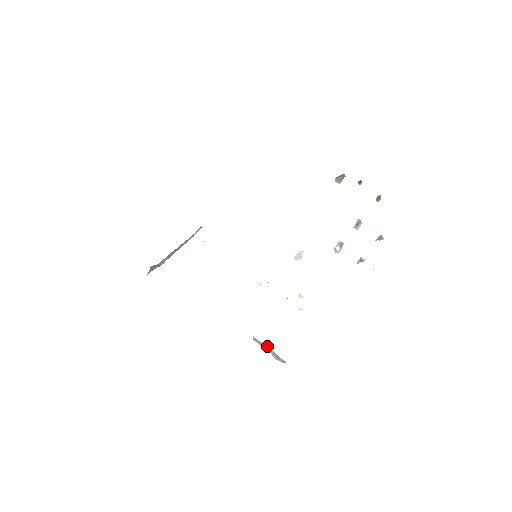
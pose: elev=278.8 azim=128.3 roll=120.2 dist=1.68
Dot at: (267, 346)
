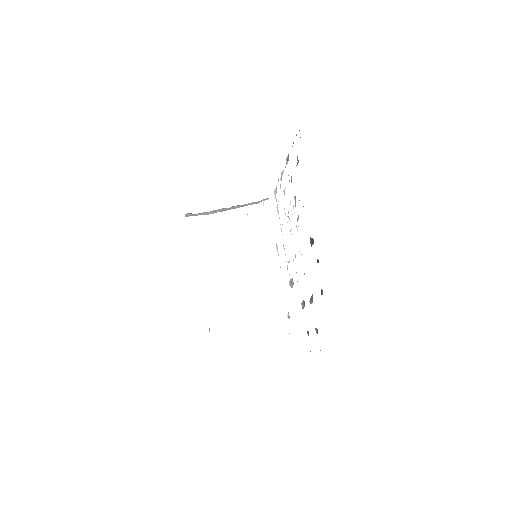
Dot at: occluded
